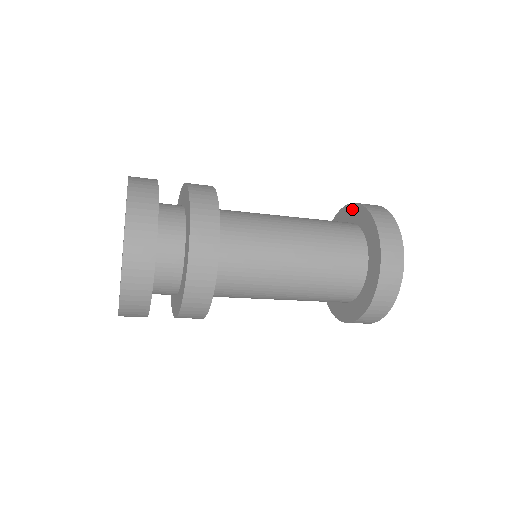
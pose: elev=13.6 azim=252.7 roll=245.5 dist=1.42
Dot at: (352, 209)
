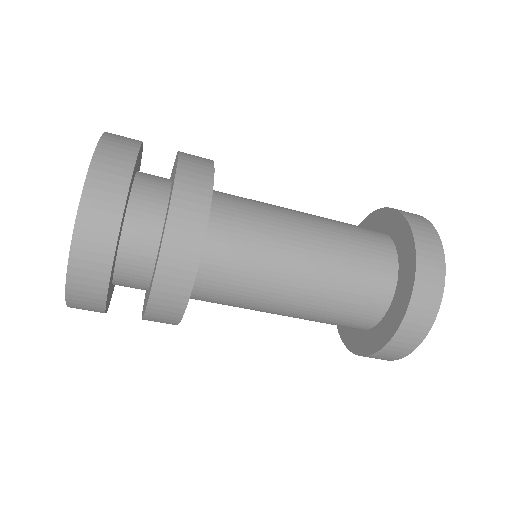
Dot at: occluded
